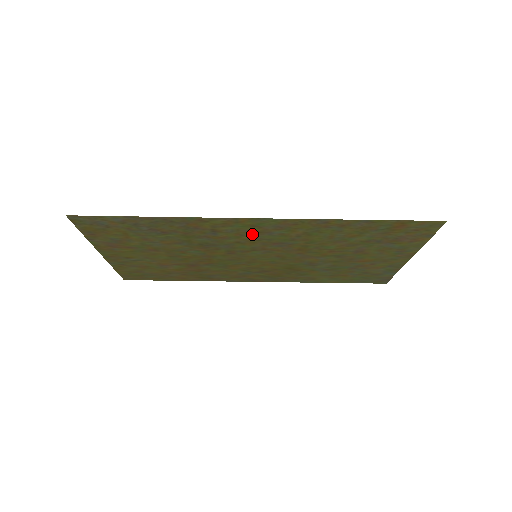
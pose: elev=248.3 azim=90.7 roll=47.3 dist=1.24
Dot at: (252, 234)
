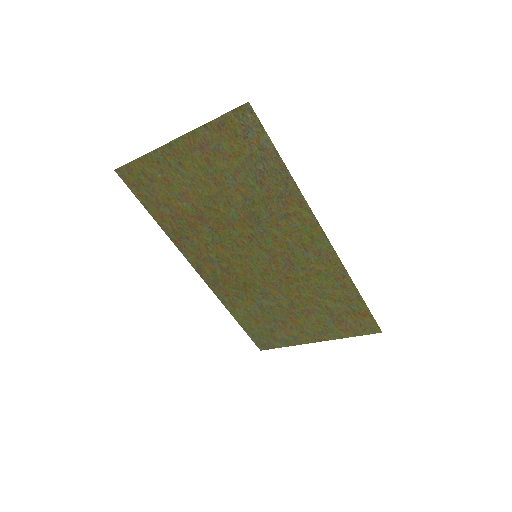
Dot at: (296, 241)
